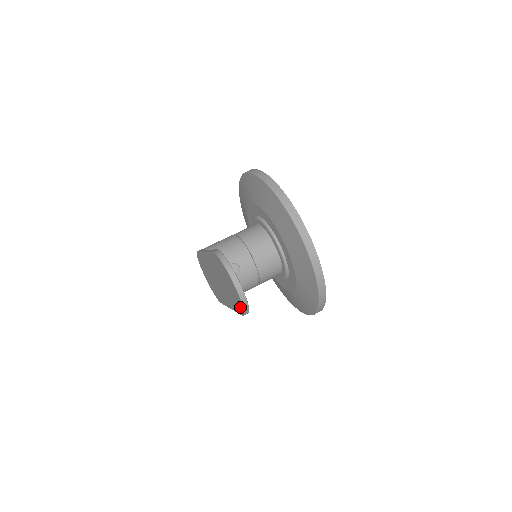
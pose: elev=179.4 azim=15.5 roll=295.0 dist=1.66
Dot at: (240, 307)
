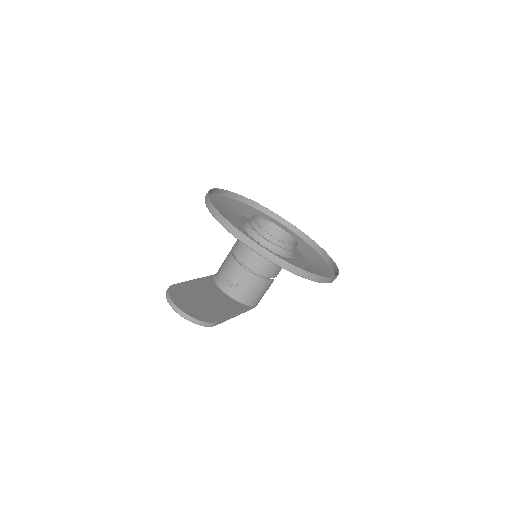
Dot at: occluded
